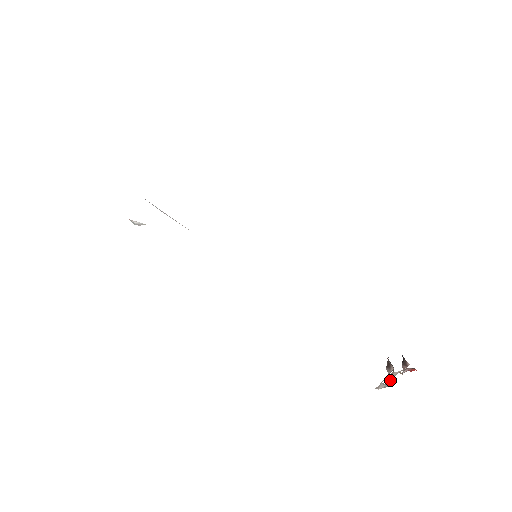
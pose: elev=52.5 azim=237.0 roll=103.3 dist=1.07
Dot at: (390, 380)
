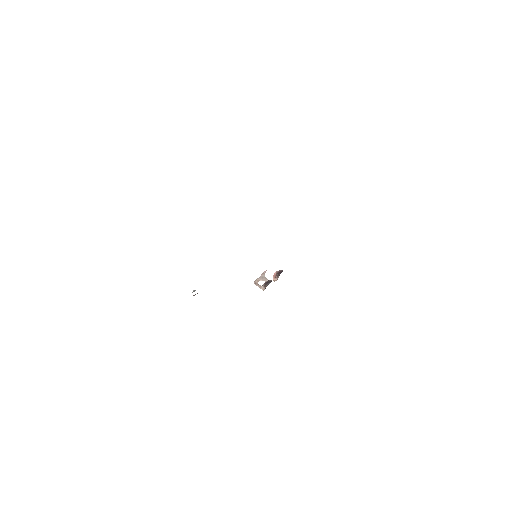
Dot at: (264, 280)
